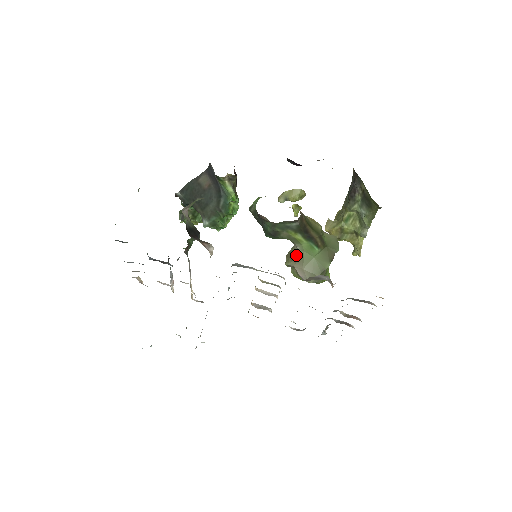
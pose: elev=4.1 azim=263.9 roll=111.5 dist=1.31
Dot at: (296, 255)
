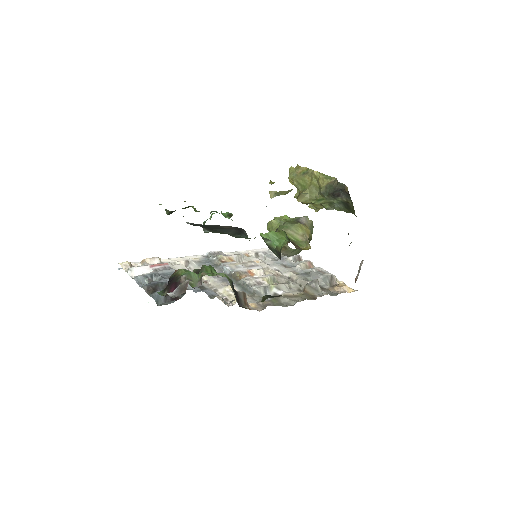
Dot at: (286, 248)
